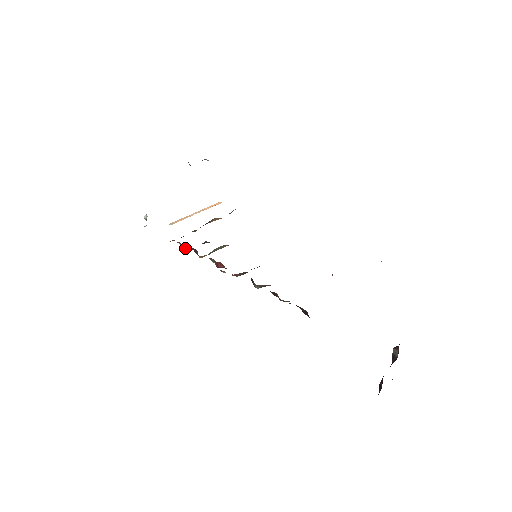
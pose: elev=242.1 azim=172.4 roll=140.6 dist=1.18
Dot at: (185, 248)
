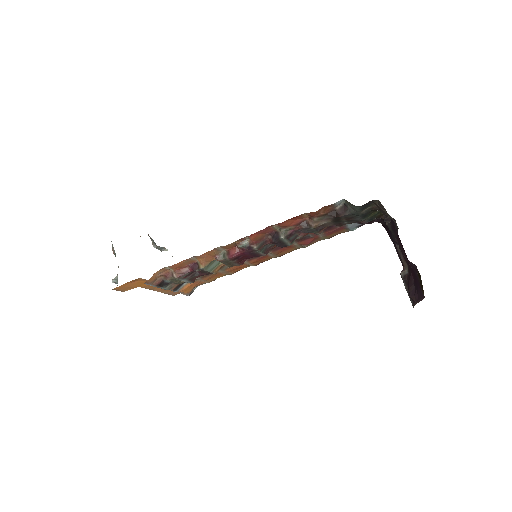
Dot at: (178, 273)
